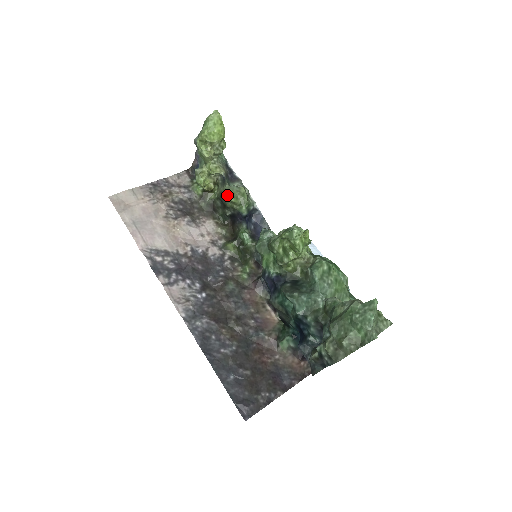
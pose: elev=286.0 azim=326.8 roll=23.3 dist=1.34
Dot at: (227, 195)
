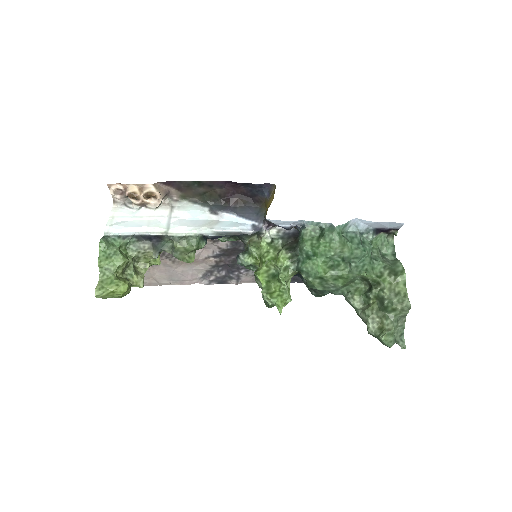
Dot at: occluded
